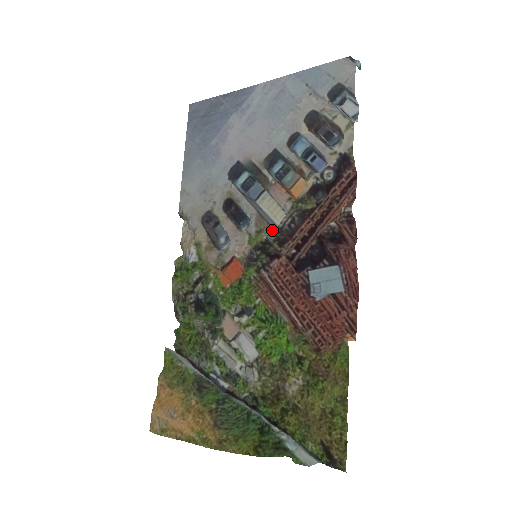
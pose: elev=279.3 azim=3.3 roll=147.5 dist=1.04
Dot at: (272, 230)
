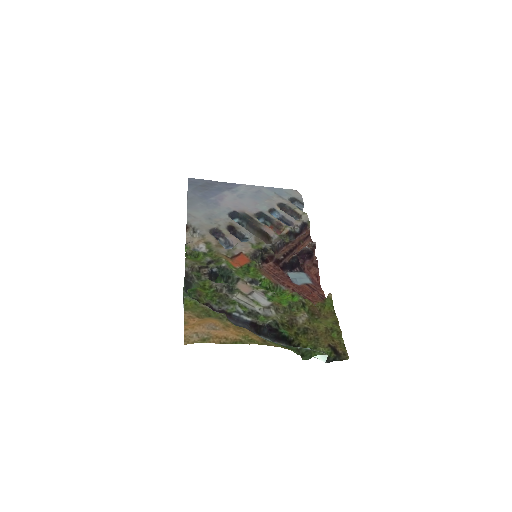
Dot at: (268, 244)
